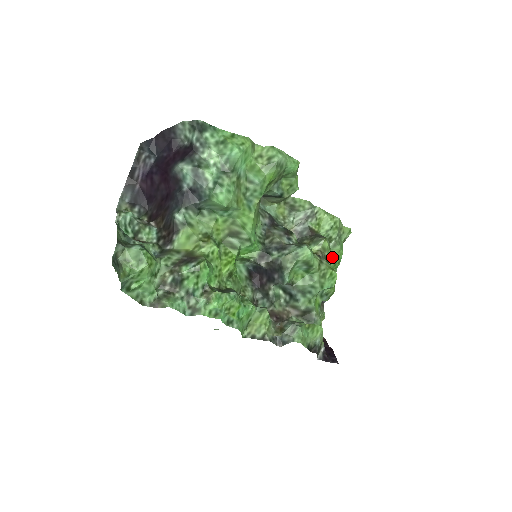
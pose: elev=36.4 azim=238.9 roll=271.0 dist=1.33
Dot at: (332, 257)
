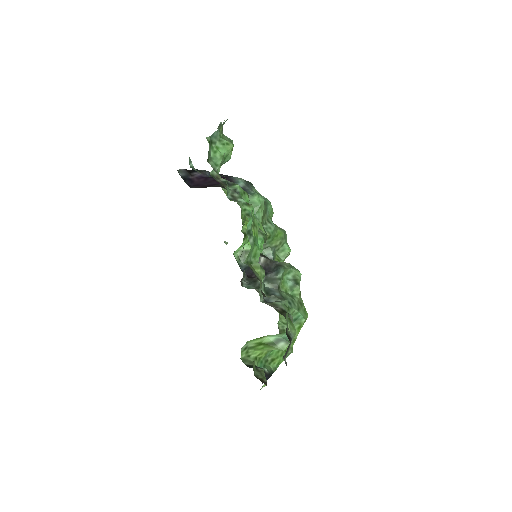
Dot at: occluded
